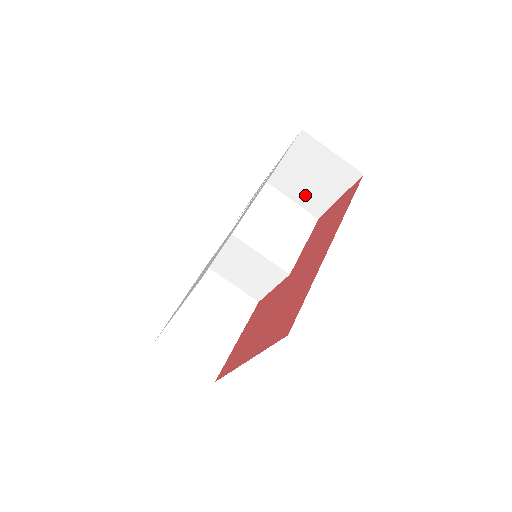
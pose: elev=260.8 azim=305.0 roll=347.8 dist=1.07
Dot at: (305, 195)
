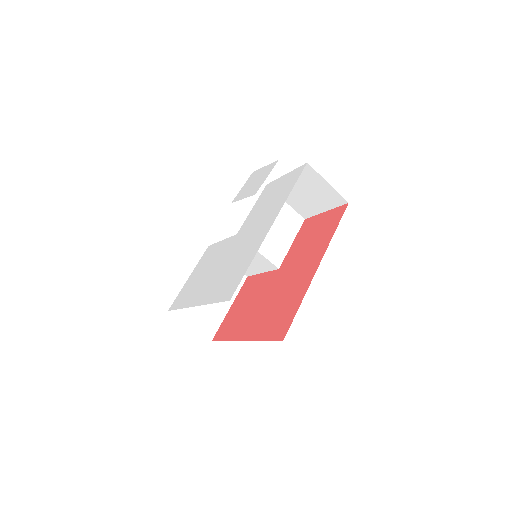
Dot at: (298, 202)
